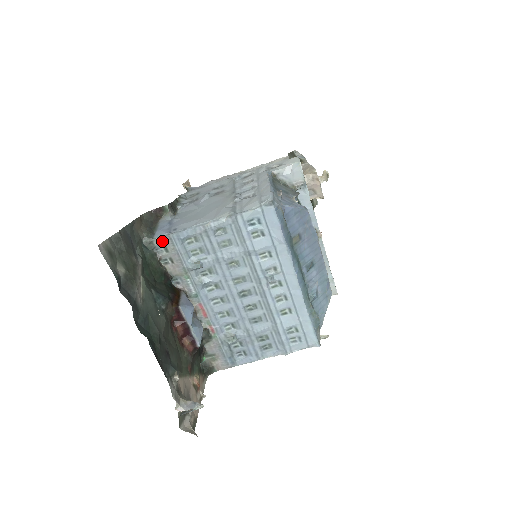
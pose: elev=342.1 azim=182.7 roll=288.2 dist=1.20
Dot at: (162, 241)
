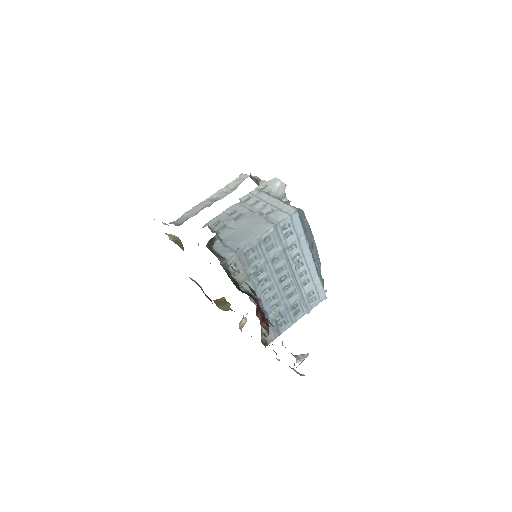
Dot at: (233, 260)
